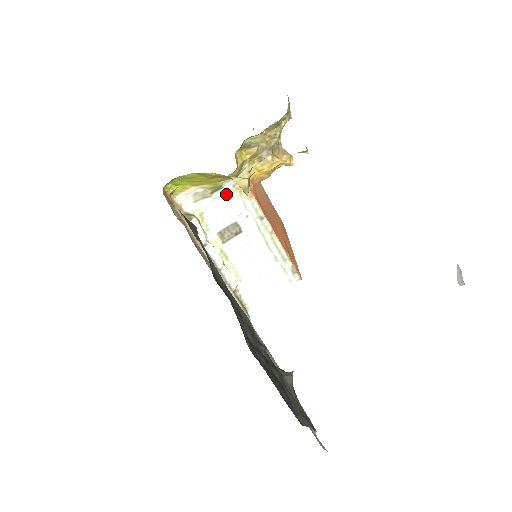
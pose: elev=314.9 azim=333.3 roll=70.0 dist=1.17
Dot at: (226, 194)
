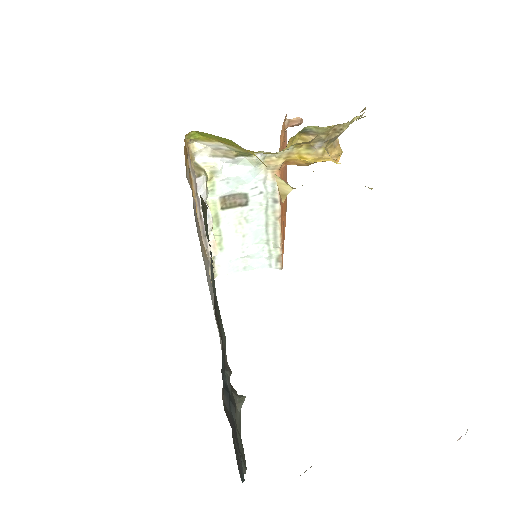
Dot at: (251, 163)
